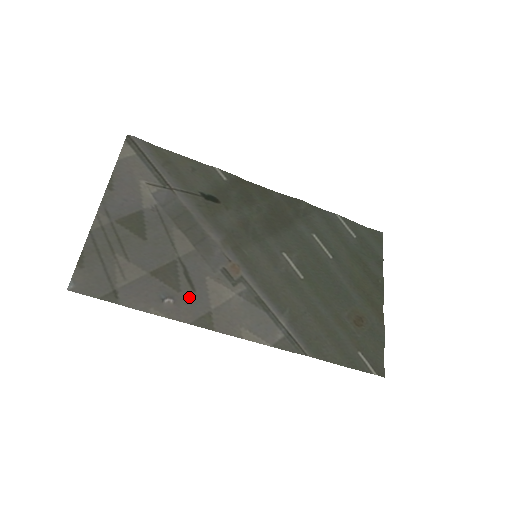
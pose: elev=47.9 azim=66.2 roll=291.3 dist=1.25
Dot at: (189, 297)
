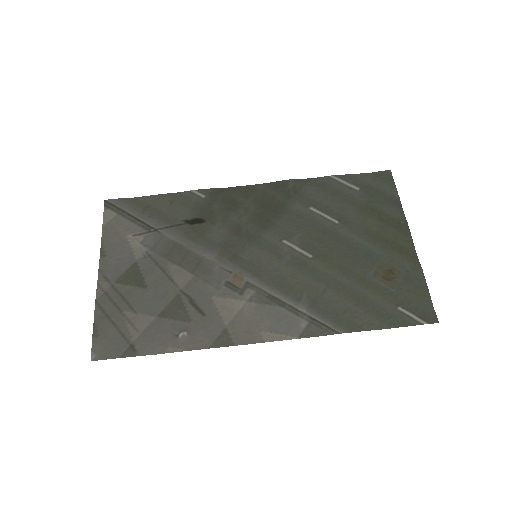
Dot at: (201, 323)
